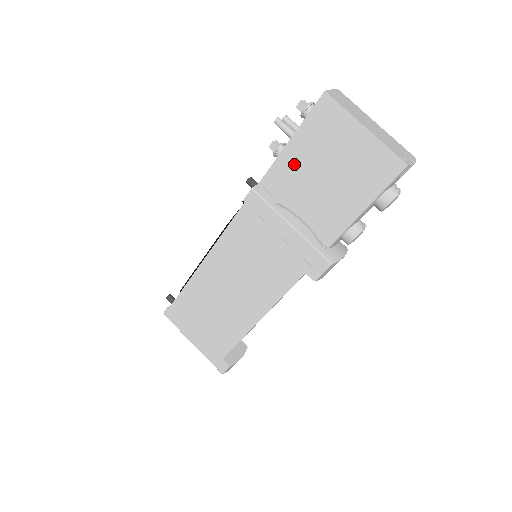
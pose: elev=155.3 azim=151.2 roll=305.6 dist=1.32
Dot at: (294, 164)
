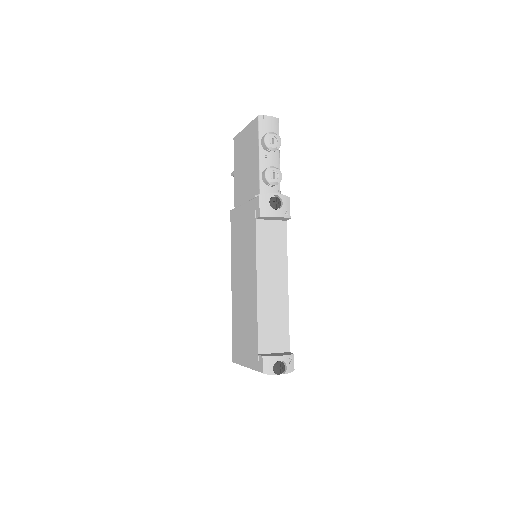
Dot at: (238, 178)
